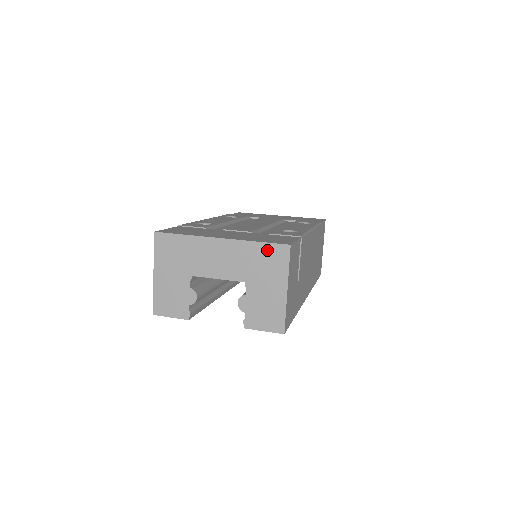
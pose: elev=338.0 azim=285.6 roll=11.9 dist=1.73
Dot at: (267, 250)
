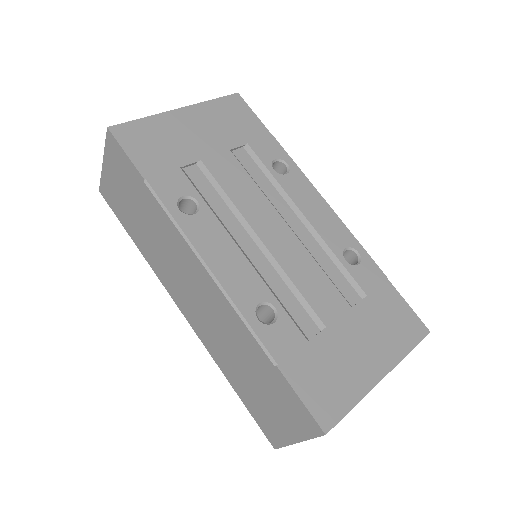
Dot at: occluded
